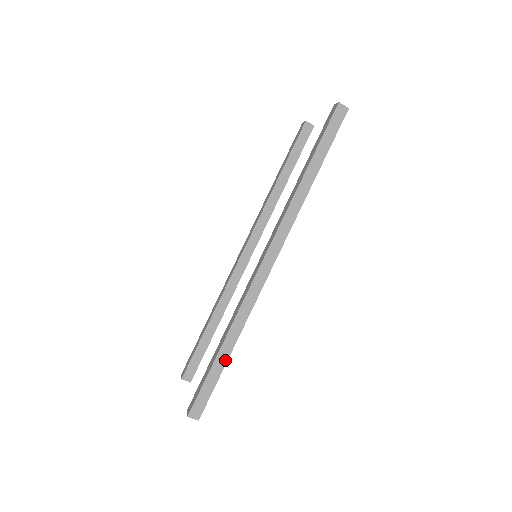
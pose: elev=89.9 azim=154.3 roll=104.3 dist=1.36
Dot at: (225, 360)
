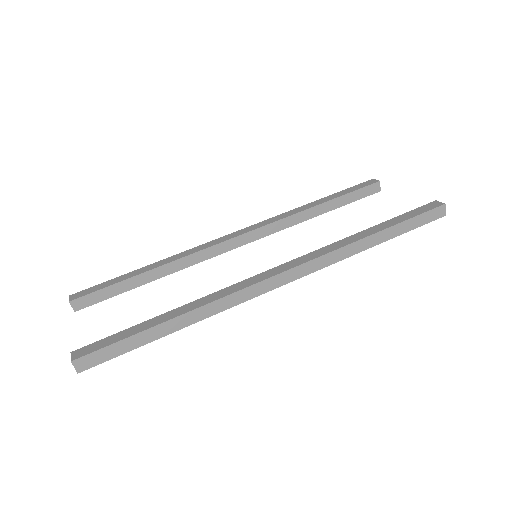
Dot at: (161, 335)
